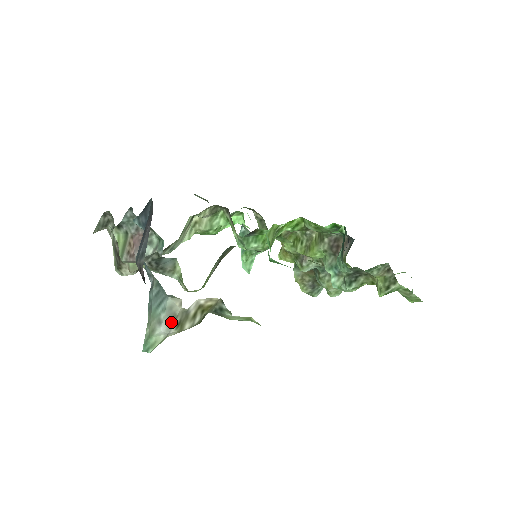
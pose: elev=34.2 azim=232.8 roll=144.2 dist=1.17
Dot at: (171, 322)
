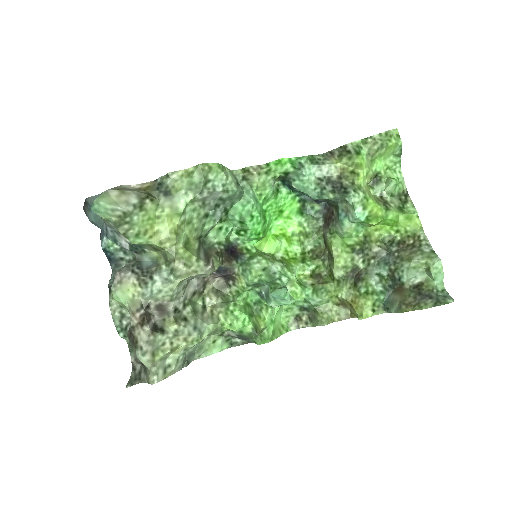
Dot at: occluded
